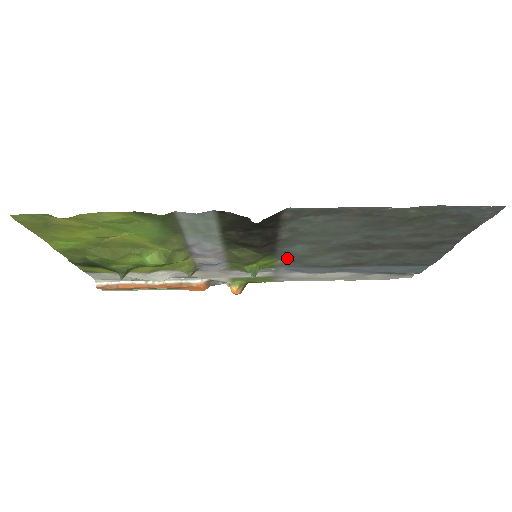
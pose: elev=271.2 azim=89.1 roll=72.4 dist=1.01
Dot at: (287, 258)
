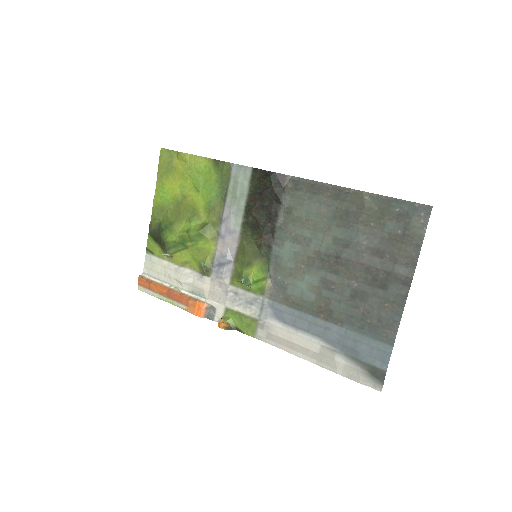
Dot at: (276, 275)
